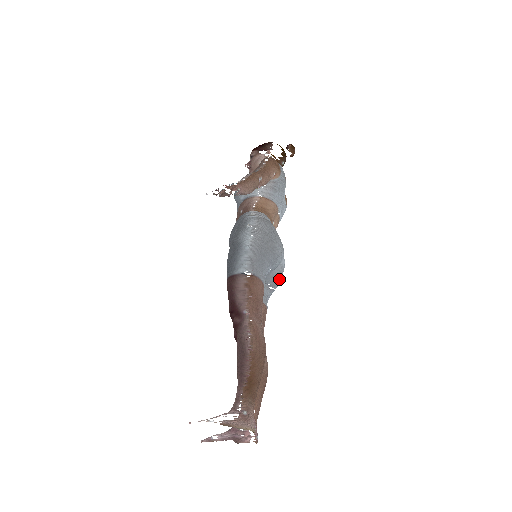
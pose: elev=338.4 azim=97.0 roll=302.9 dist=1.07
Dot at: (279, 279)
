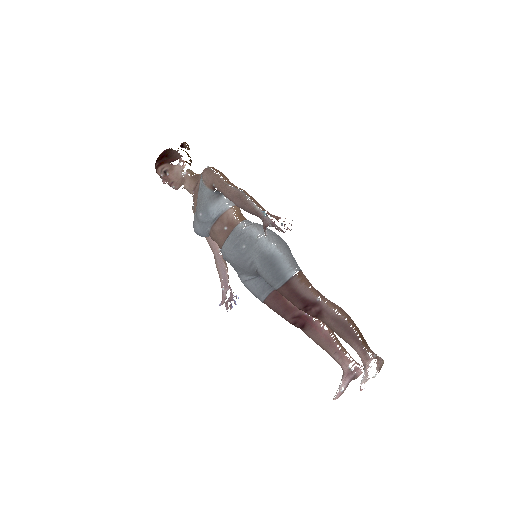
Dot at: occluded
